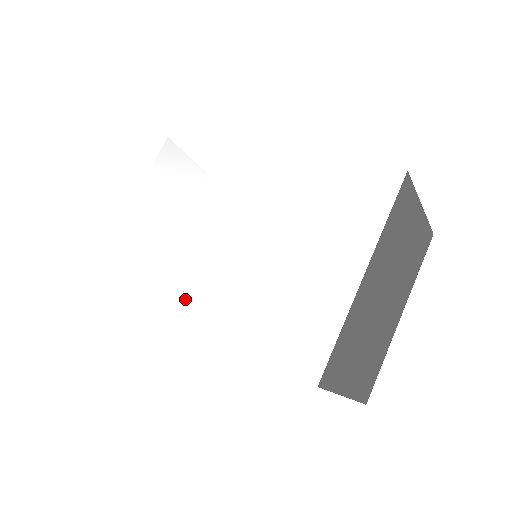
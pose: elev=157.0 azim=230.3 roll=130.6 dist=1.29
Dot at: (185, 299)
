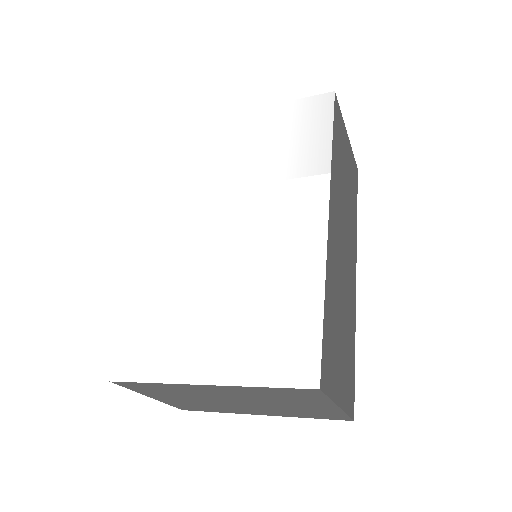
Dot at: (166, 225)
